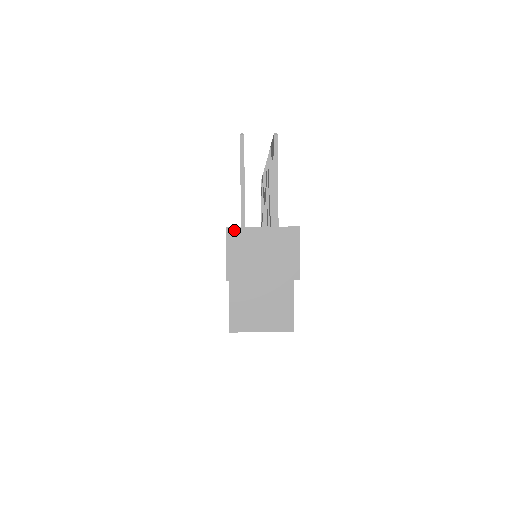
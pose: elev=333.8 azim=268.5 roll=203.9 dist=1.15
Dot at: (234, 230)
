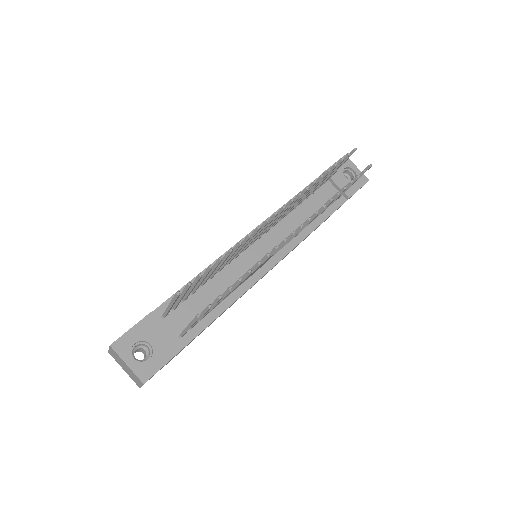
Dot at: (113, 350)
